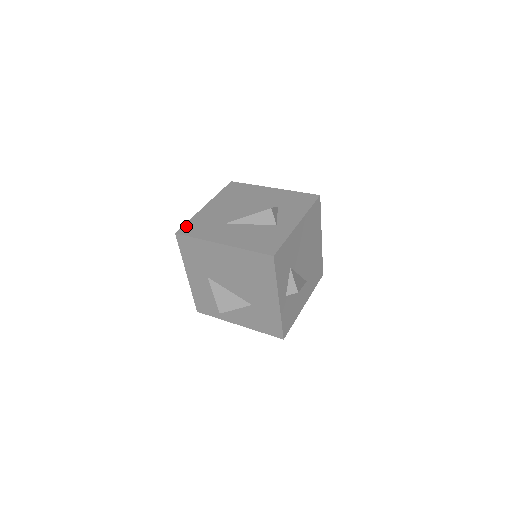
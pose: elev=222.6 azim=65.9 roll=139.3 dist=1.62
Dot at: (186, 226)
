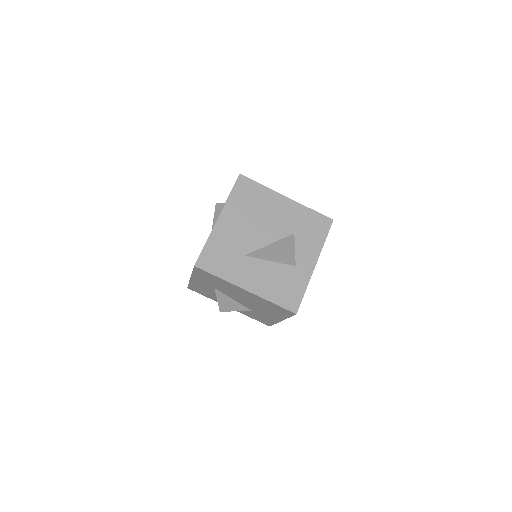
Dot at: (204, 255)
